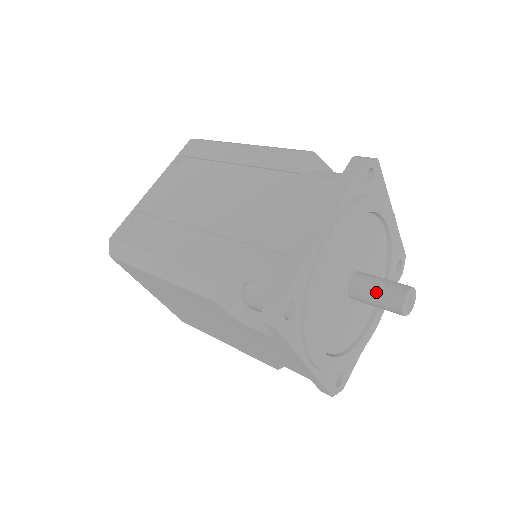
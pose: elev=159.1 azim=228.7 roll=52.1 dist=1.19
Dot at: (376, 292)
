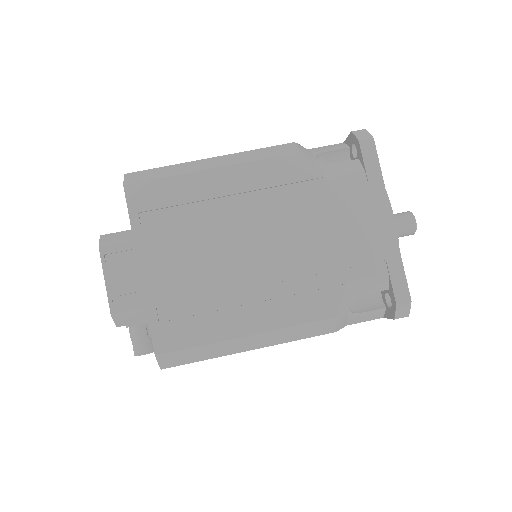
Dot at: occluded
